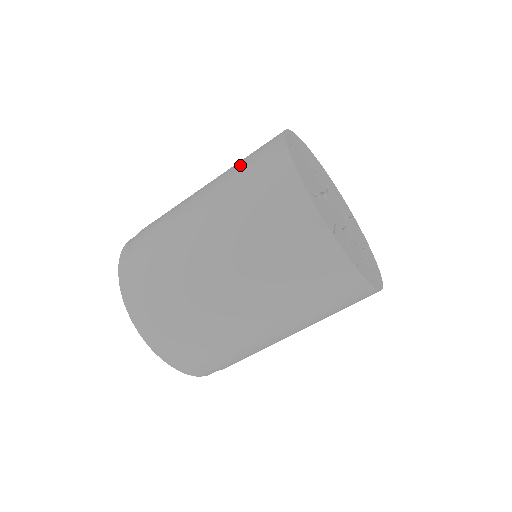
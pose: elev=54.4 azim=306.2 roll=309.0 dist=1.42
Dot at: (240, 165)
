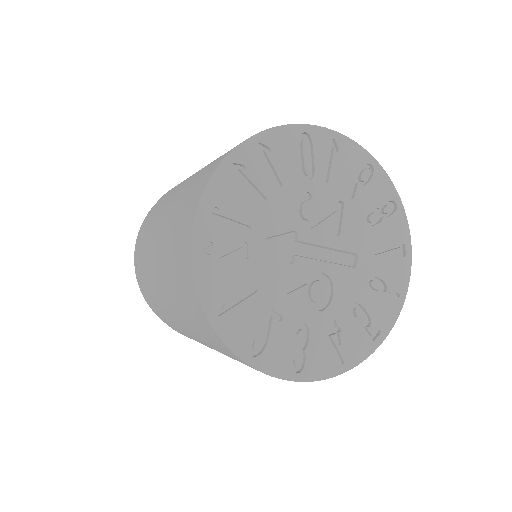
Dot at: (205, 168)
